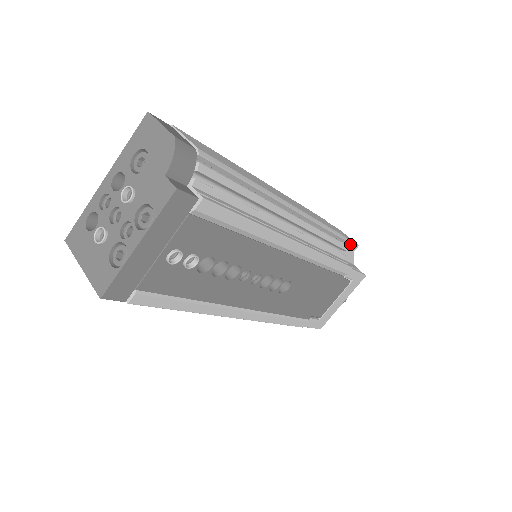
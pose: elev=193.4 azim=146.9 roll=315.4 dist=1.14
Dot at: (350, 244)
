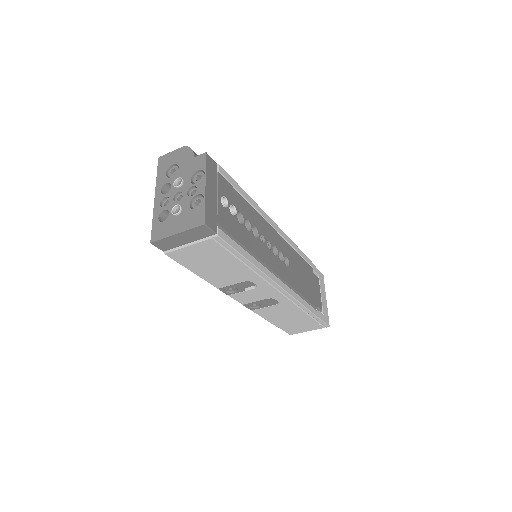
Dot at: occluded
